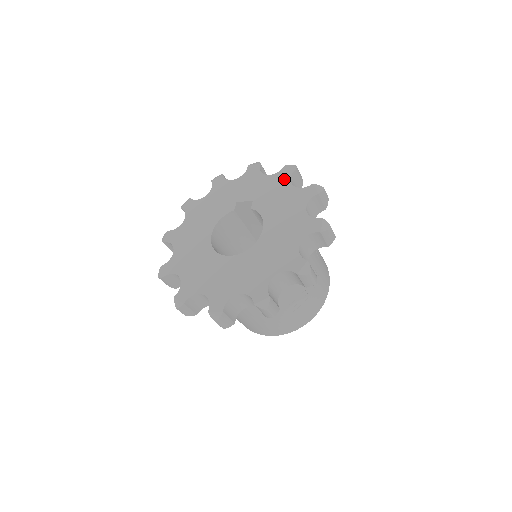
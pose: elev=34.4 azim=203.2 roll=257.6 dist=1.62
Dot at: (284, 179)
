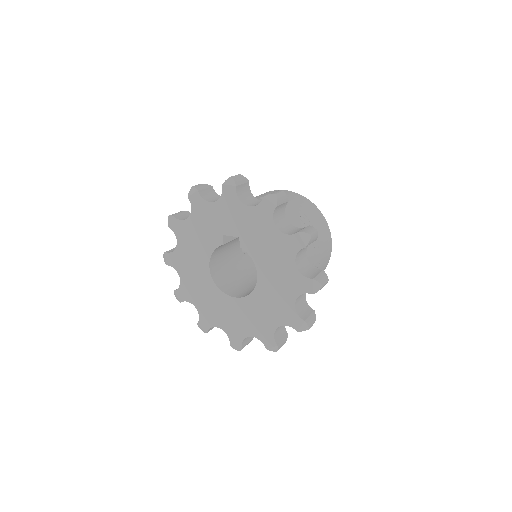
Dot at: (266, 217)
